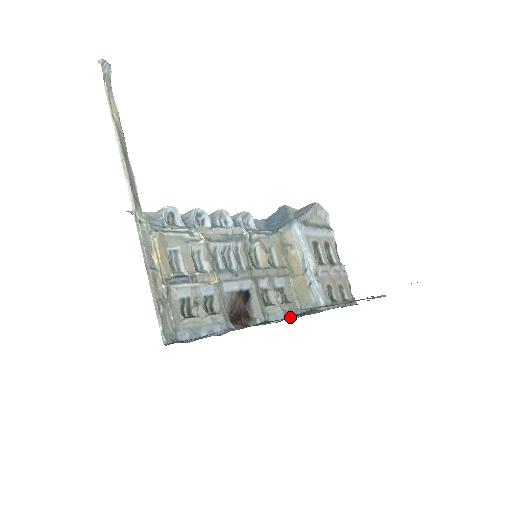
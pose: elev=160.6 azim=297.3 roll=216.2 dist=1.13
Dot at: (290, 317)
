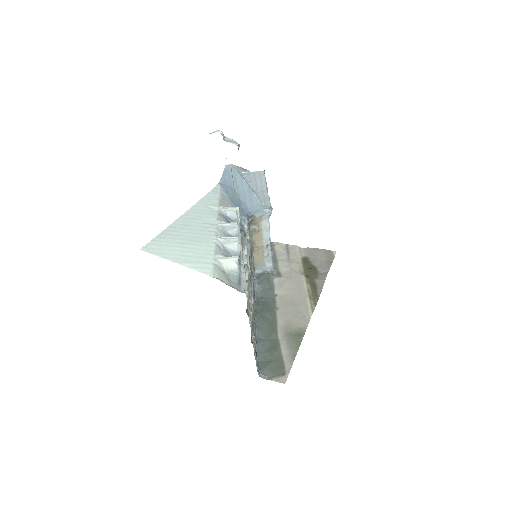
Dot at: (263, 288)
